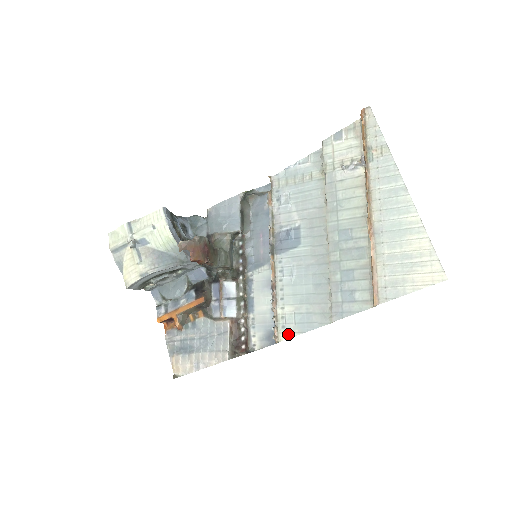
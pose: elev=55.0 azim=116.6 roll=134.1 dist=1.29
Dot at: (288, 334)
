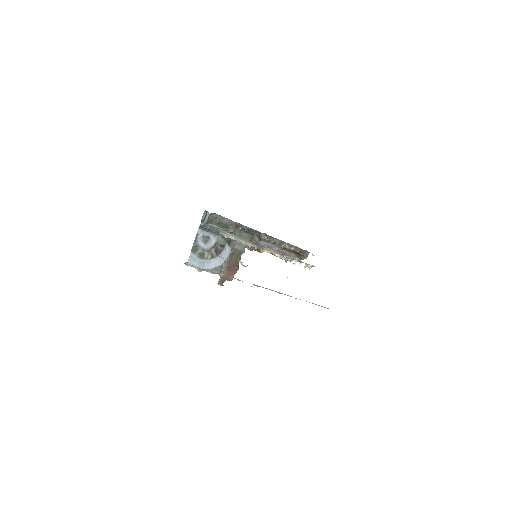
Dot at: occluded
